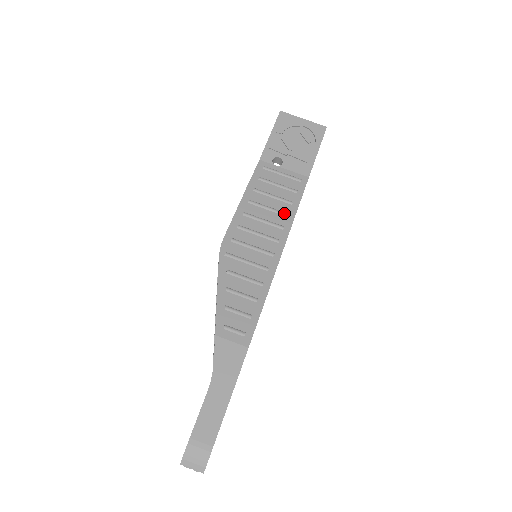
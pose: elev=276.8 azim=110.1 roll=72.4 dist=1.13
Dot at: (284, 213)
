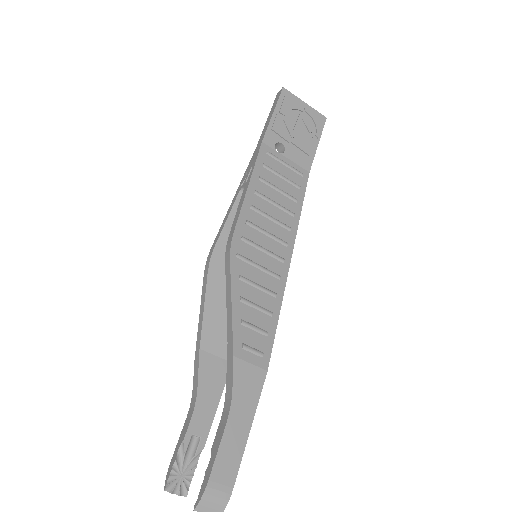
Dot at: (290, 212)
